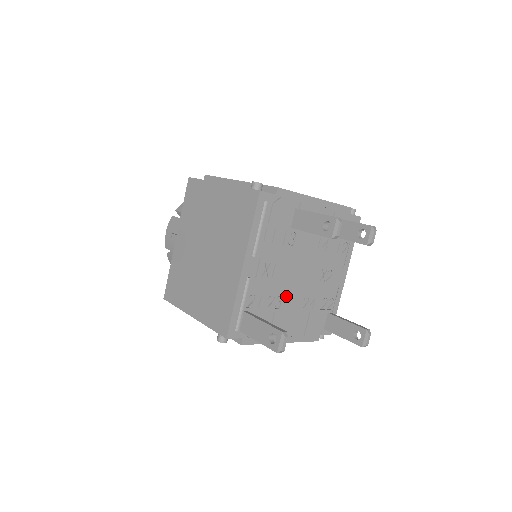
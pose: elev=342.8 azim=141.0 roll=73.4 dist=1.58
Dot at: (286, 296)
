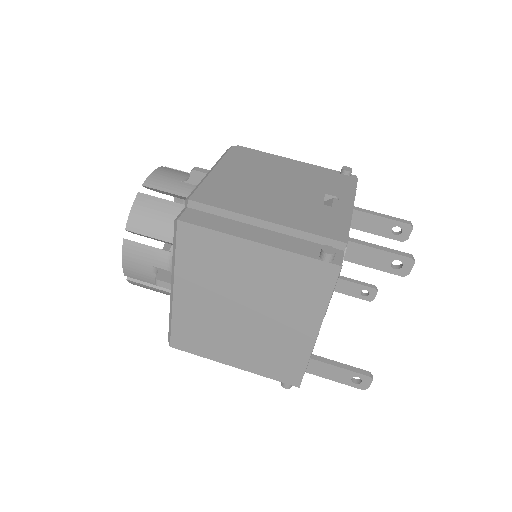
Dot at: occluded
